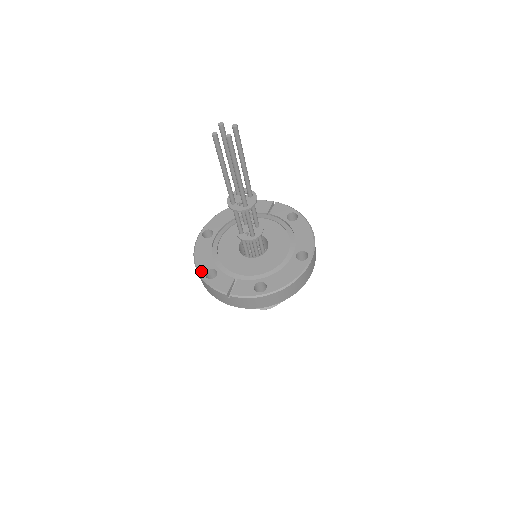
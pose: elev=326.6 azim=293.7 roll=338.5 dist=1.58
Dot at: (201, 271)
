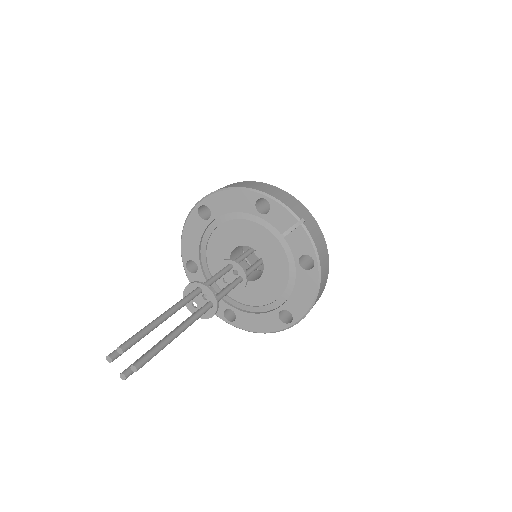
Dot at: (183, 256)
